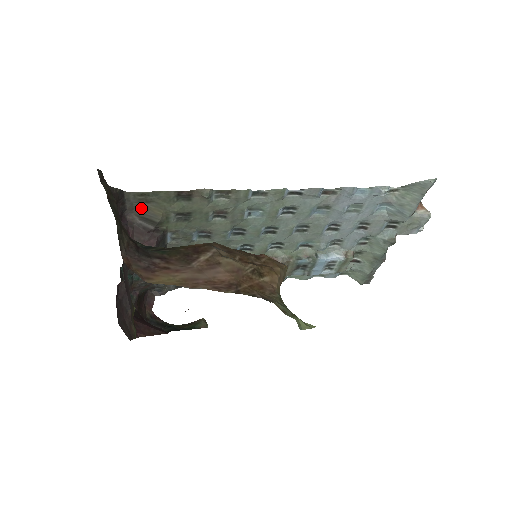
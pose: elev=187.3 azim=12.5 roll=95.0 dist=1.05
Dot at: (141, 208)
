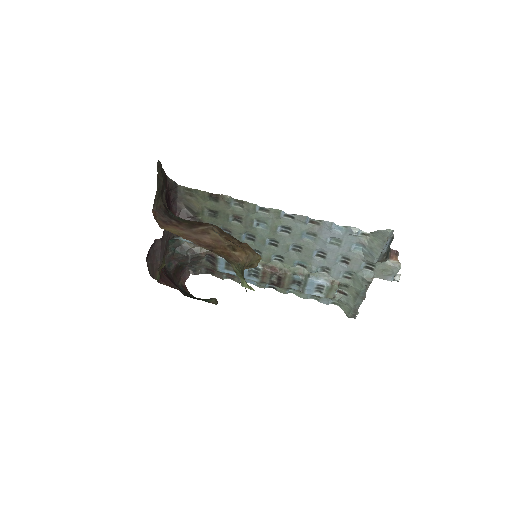
Dot at: (187, 199)
